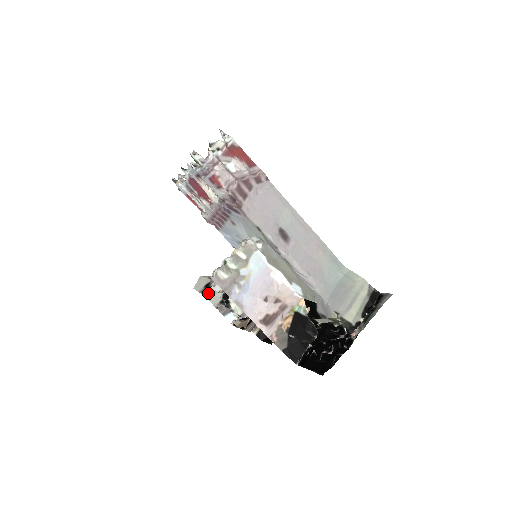
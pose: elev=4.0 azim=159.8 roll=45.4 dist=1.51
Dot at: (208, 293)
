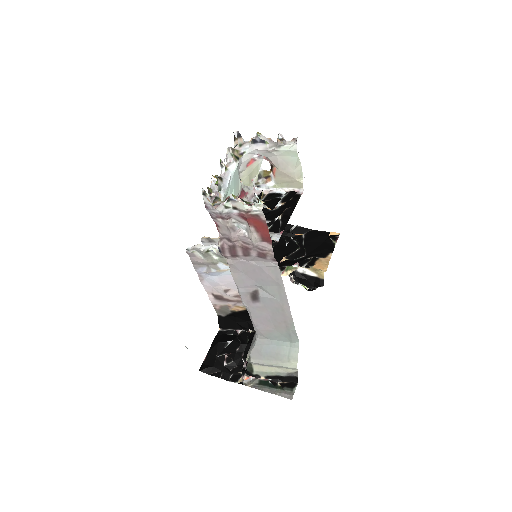
Dot at: occluded
